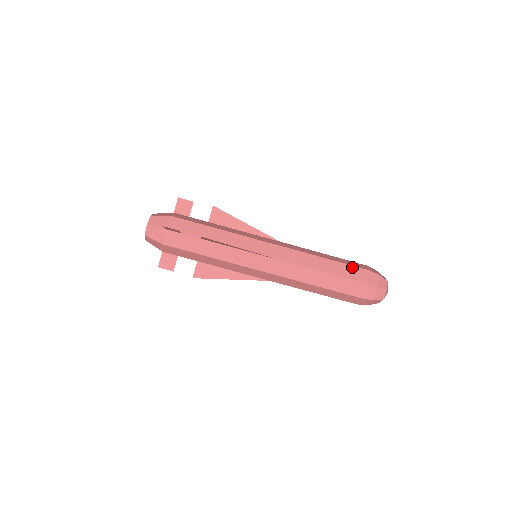
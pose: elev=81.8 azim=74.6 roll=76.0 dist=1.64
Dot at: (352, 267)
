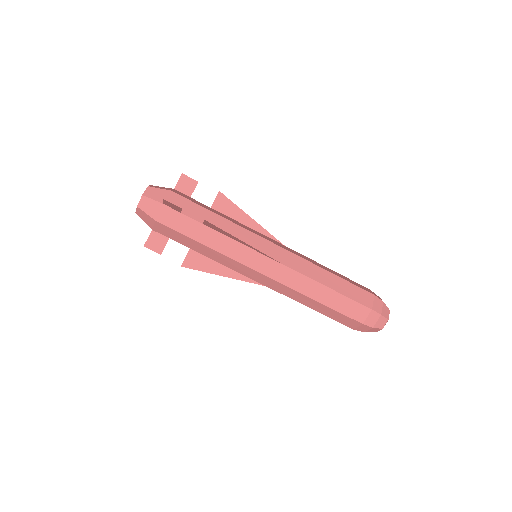
Dot at: (358, 288)
